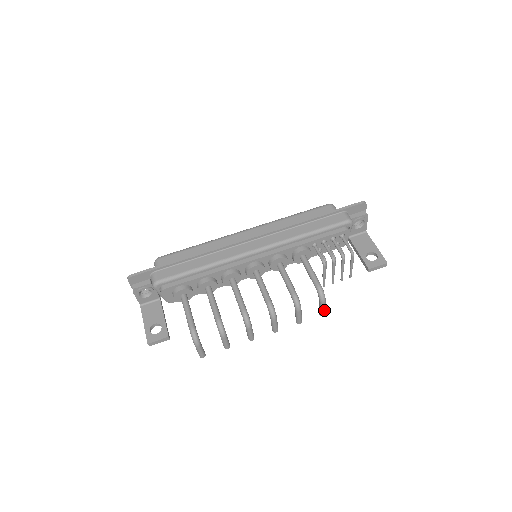
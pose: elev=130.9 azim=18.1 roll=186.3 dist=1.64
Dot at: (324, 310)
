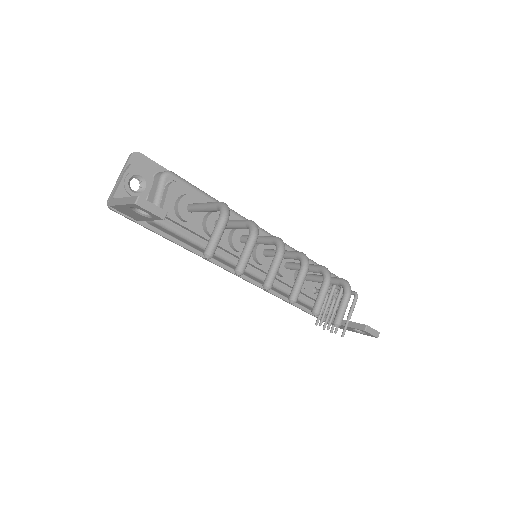
Dot at: (344, 313)
